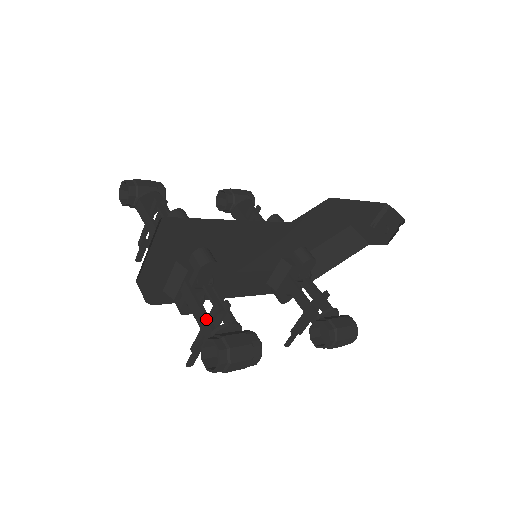
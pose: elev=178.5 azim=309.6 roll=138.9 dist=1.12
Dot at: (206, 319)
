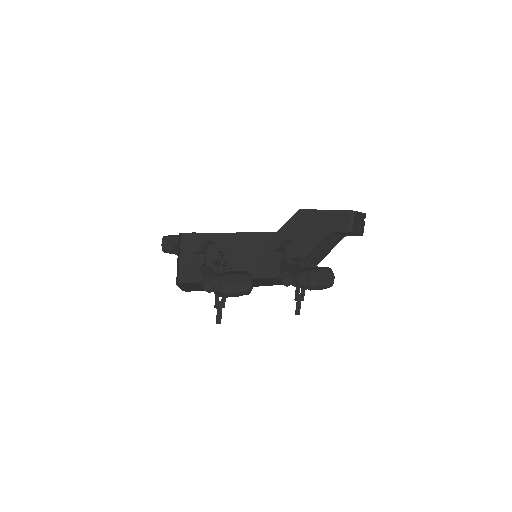
Dot at: (214, 273)
